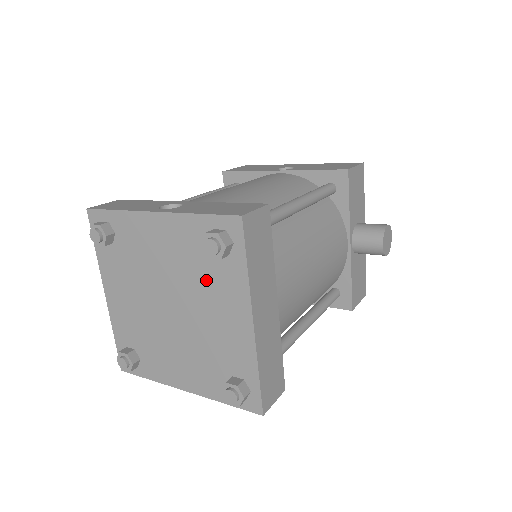
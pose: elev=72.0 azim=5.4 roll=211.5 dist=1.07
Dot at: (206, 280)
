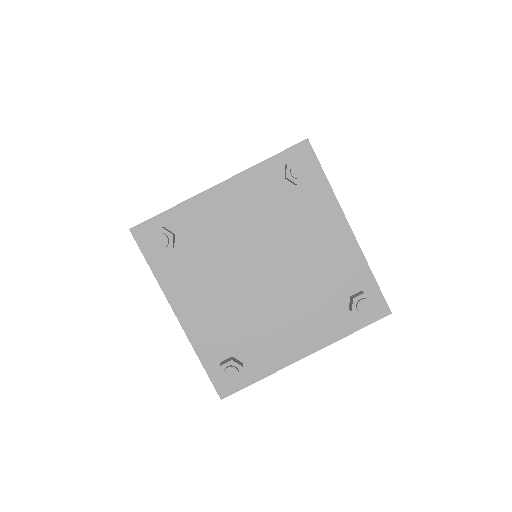
Dot at: (293, 217)
